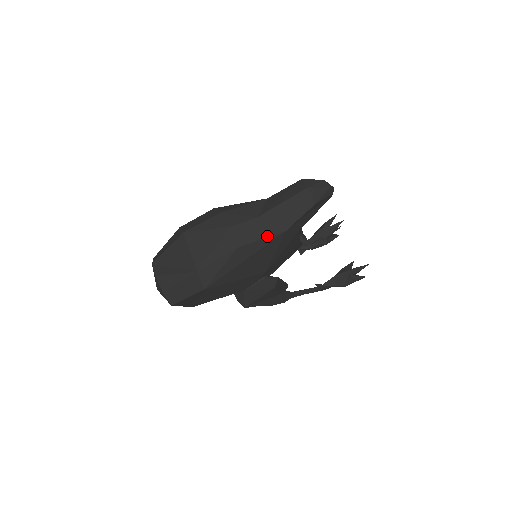
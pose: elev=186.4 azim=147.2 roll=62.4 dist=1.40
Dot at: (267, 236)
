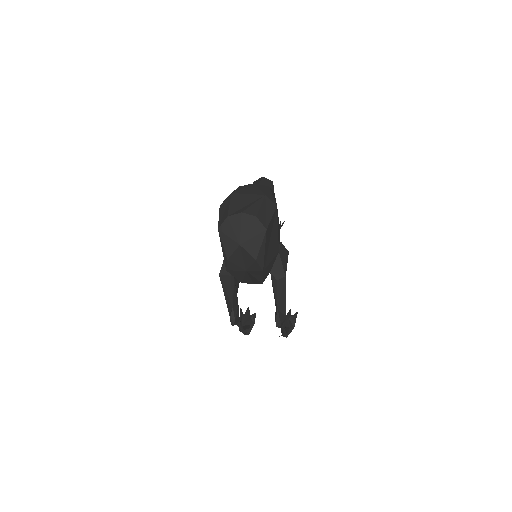
Dot at: (272, 190)
